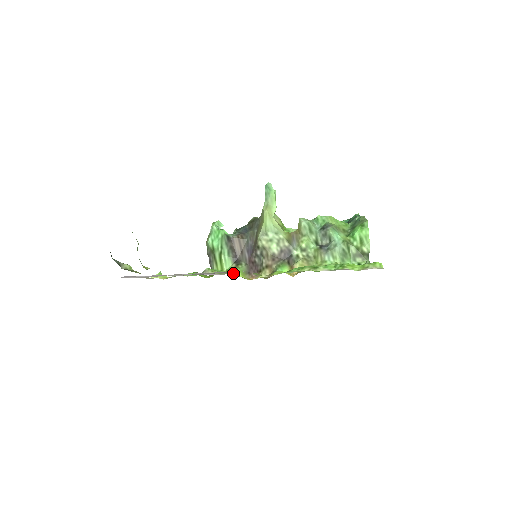
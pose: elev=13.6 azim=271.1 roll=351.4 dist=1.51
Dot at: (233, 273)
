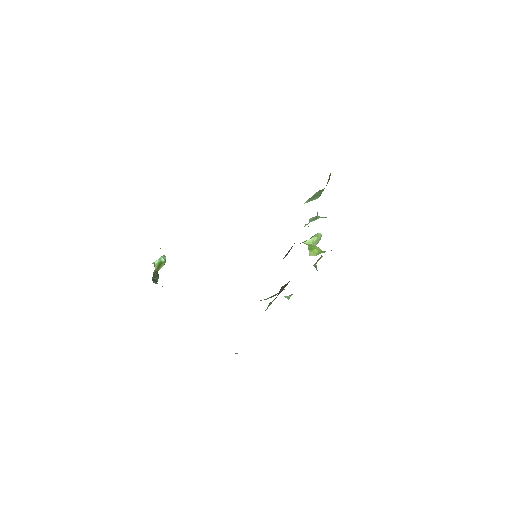
Dot at: occluded
